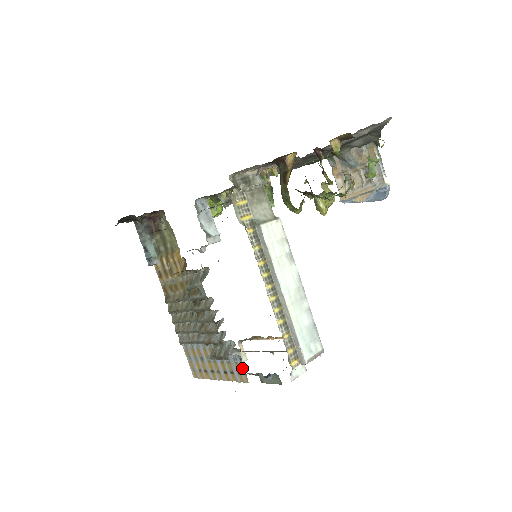
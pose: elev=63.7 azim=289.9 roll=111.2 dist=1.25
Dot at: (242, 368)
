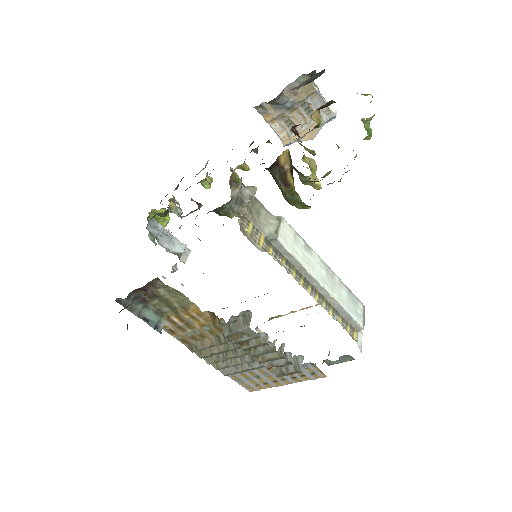
Dot at: (316, 370)
